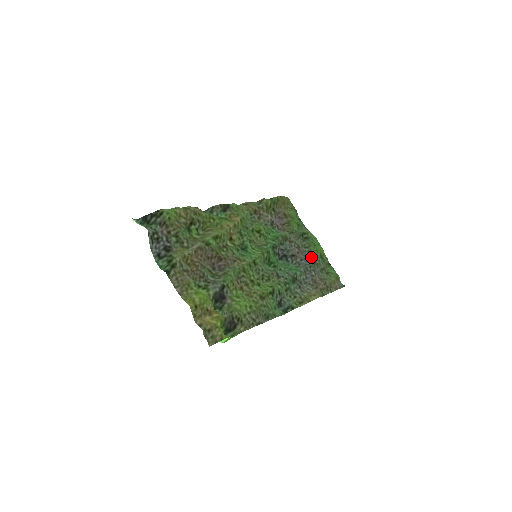
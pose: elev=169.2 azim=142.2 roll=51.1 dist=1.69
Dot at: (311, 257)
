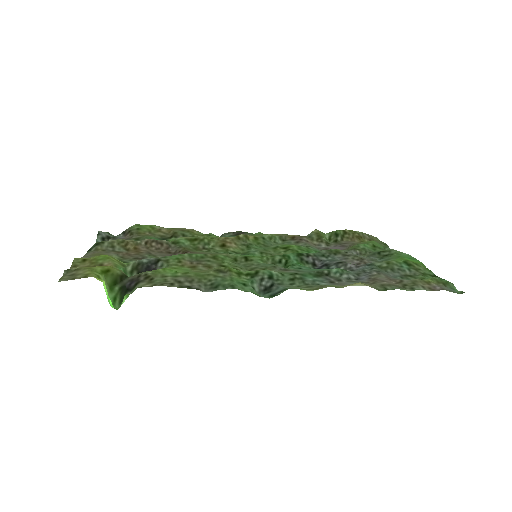
Dot at: (379, 262)
